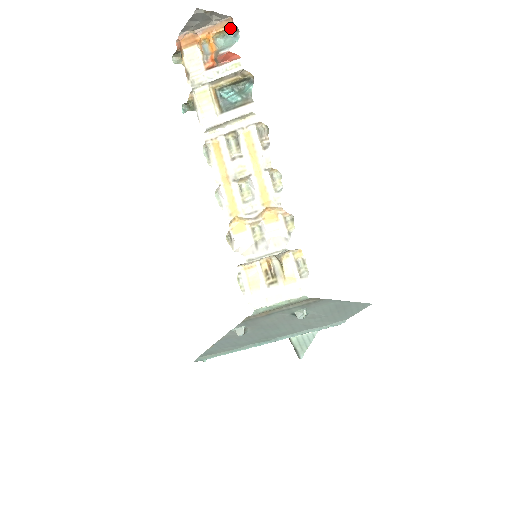
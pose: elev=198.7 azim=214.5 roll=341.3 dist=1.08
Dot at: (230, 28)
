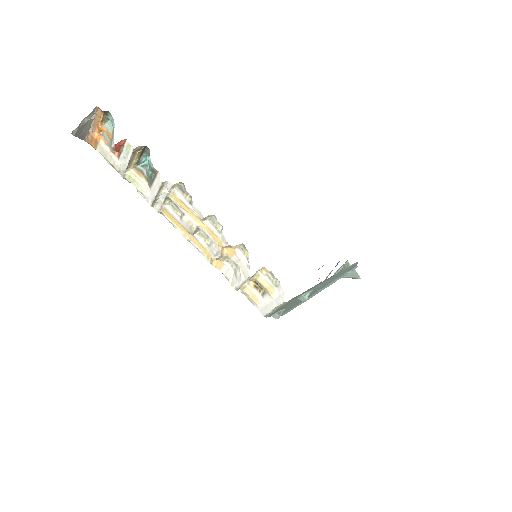
Dot at: (104, 114)
